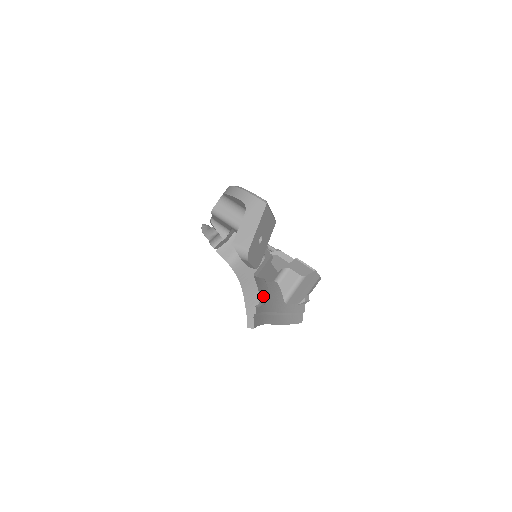
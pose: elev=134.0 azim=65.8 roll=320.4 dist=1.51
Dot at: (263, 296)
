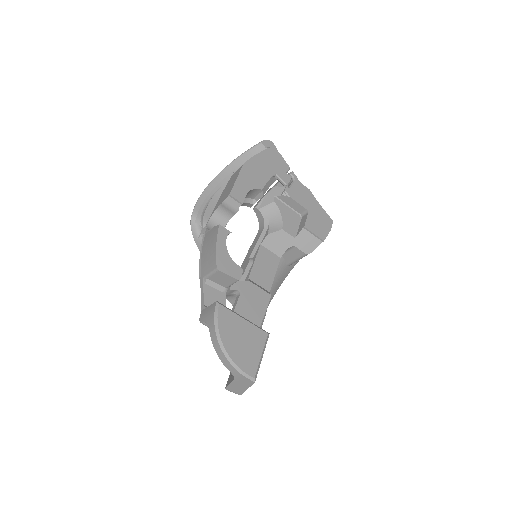
Dot at: occluded
